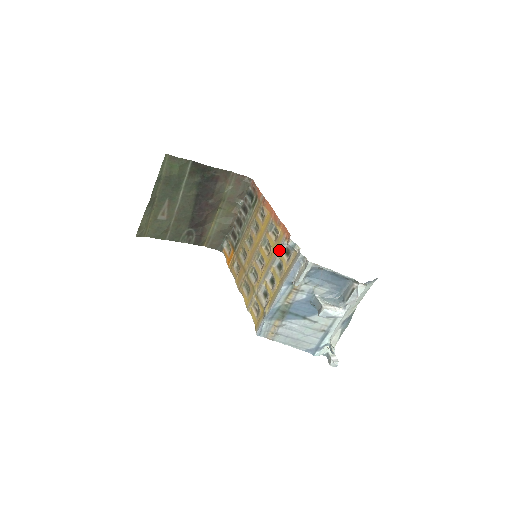
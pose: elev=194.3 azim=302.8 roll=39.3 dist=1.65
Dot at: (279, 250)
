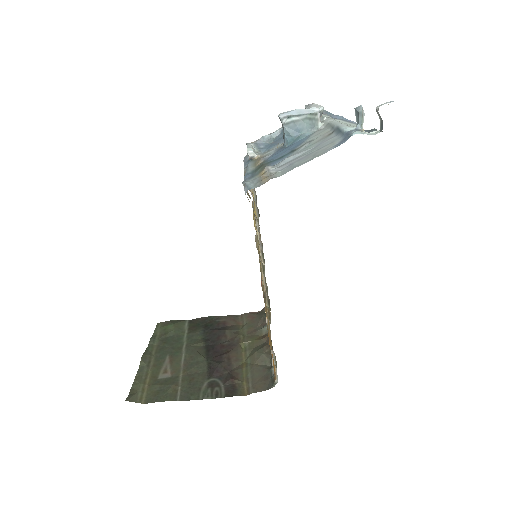
Dot at: (253, 207)
